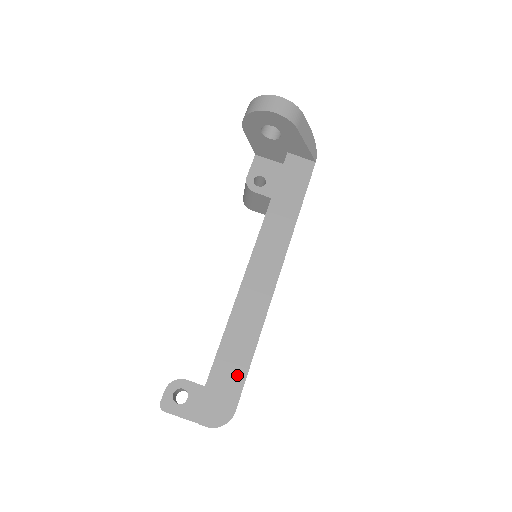
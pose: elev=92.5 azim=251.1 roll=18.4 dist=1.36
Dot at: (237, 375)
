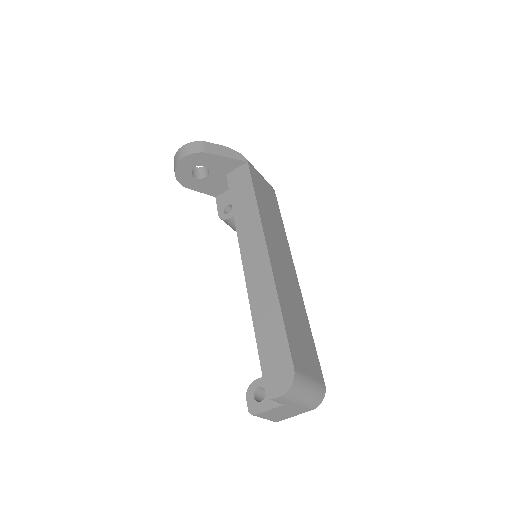
Dot at: (279, 341)
